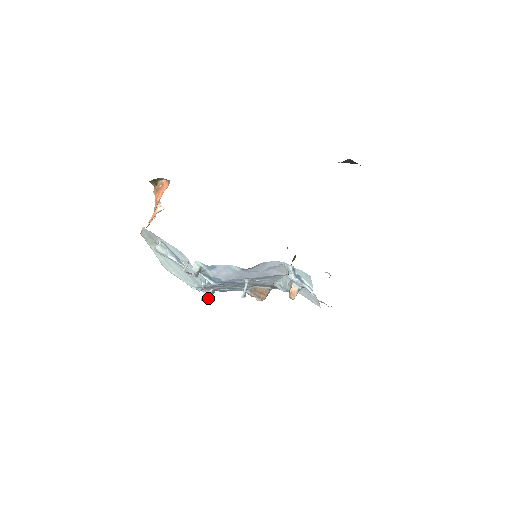
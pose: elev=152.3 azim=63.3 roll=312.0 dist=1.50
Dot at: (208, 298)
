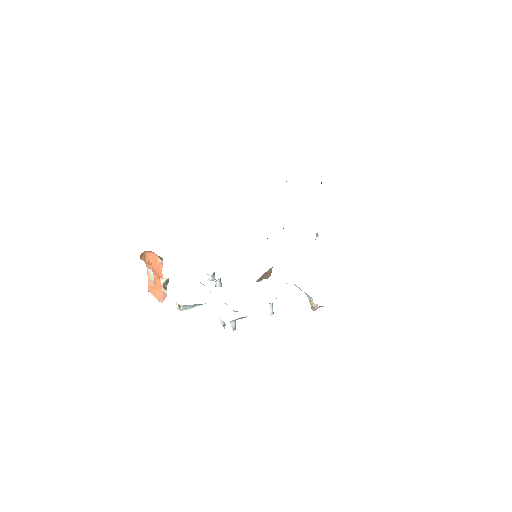
Dot at: (220, 286)
